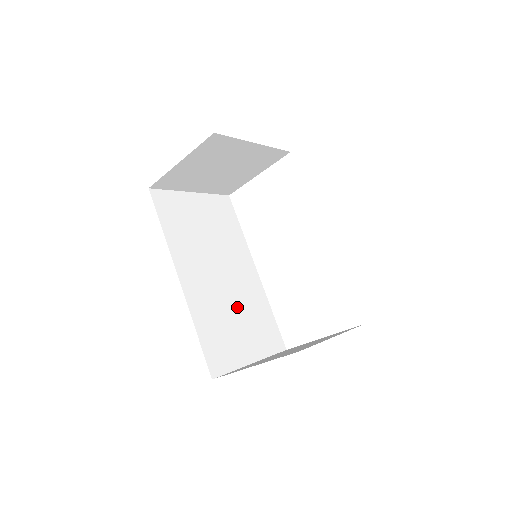
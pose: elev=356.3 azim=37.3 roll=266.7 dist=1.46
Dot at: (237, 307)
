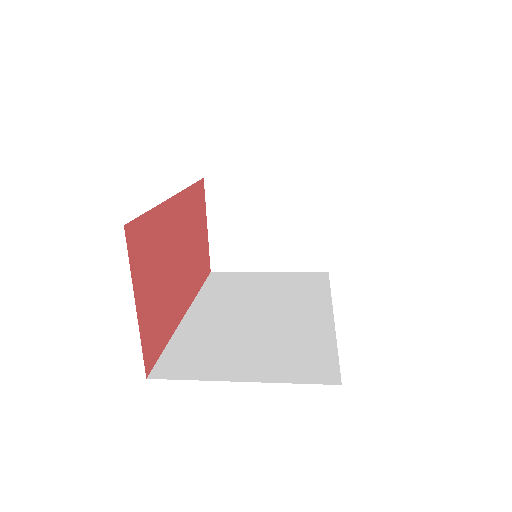
Dot at: (260, 336)
